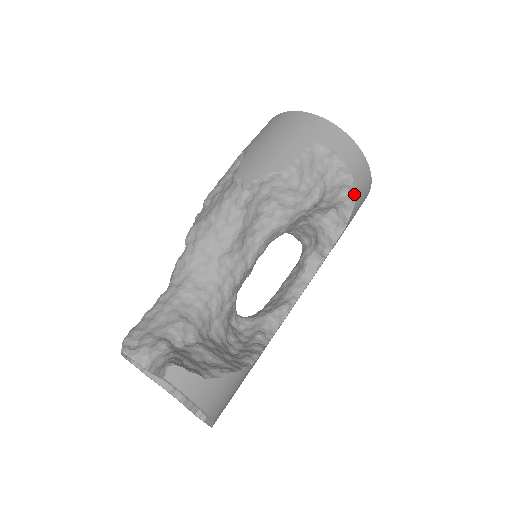
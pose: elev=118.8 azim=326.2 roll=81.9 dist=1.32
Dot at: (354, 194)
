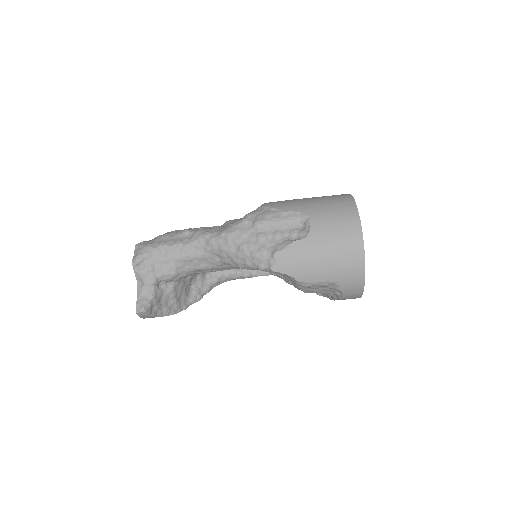
Dot at: (331, 299)
